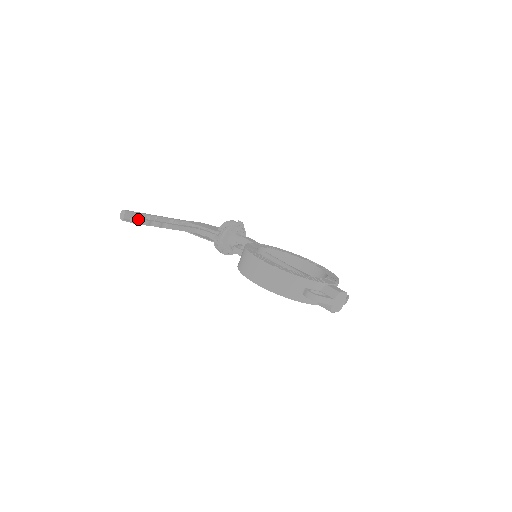
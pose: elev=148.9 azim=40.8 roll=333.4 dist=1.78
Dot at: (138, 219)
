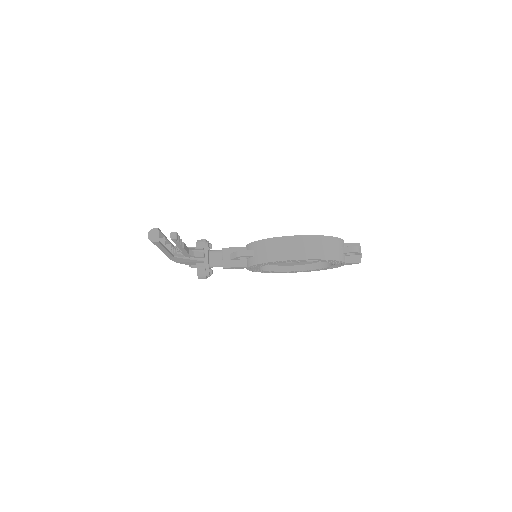
Dot at: occluded
